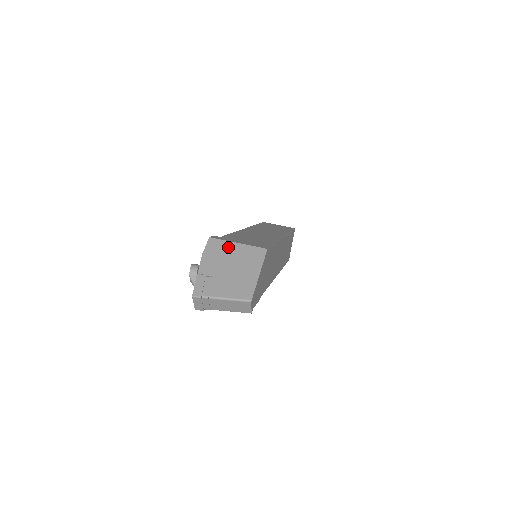
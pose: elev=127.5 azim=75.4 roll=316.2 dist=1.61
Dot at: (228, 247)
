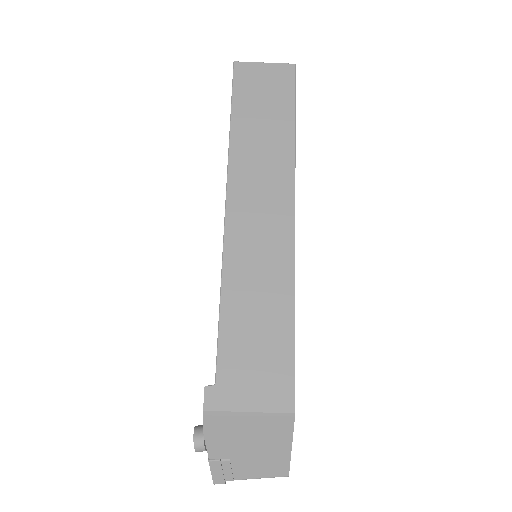
Dot at: (236, 421)
